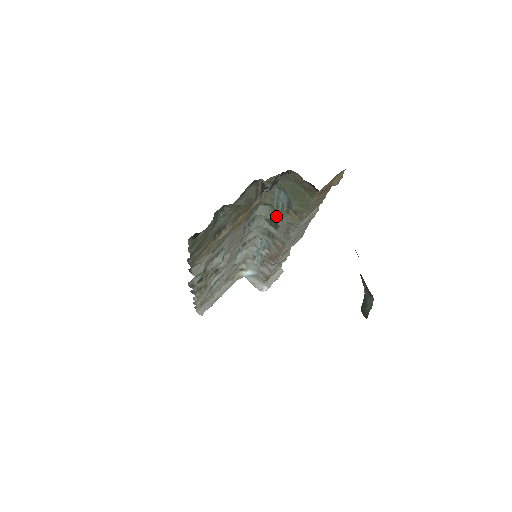
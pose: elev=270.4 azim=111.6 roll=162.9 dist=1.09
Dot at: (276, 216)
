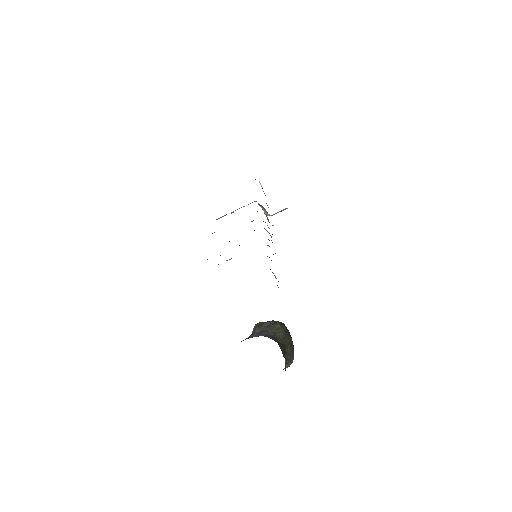
Dot at: occluded
